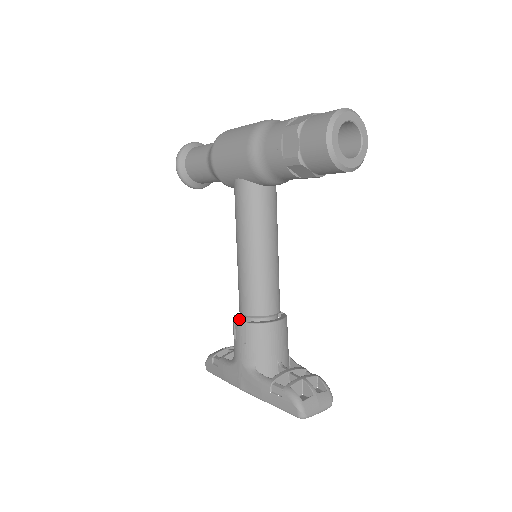
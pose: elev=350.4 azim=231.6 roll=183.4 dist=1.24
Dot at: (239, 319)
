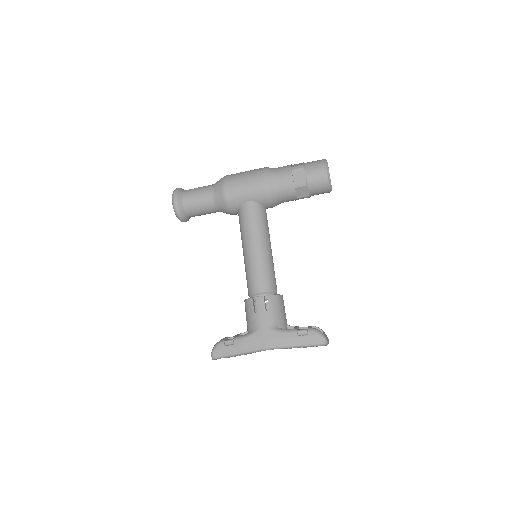
Dot at: (257, 296)
